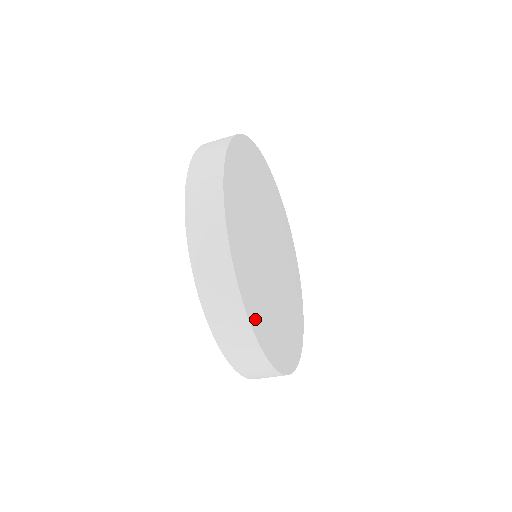
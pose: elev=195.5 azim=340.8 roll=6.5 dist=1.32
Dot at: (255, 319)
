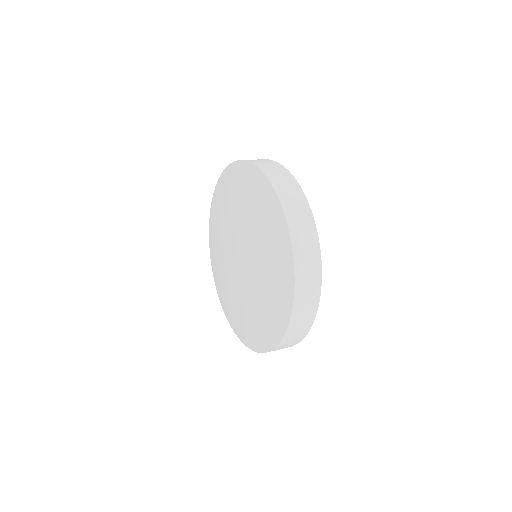
Dot at: occluded
